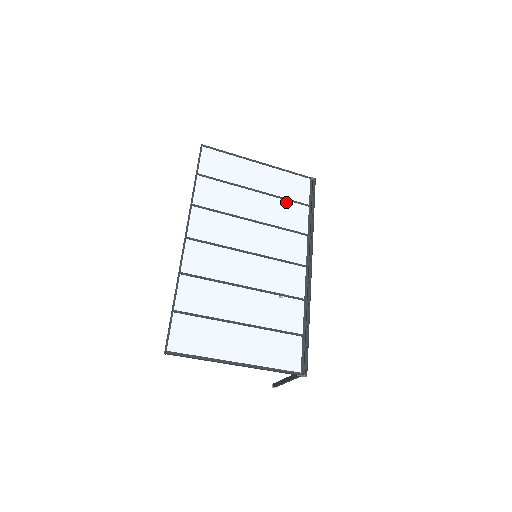
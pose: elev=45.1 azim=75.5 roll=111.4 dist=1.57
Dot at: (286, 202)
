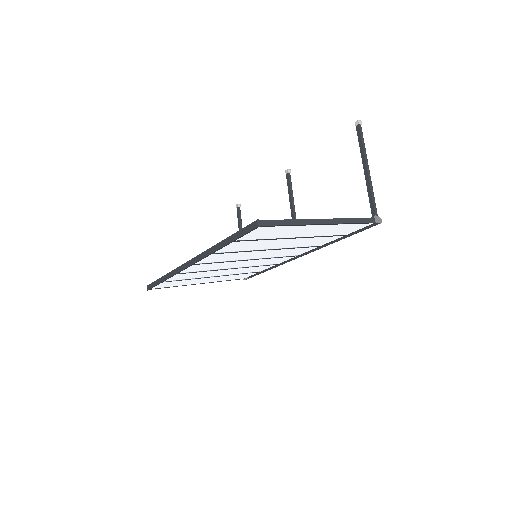
Dot at: (323, 237)
